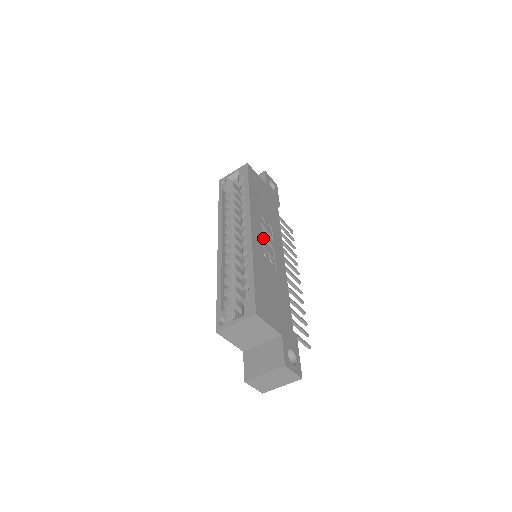
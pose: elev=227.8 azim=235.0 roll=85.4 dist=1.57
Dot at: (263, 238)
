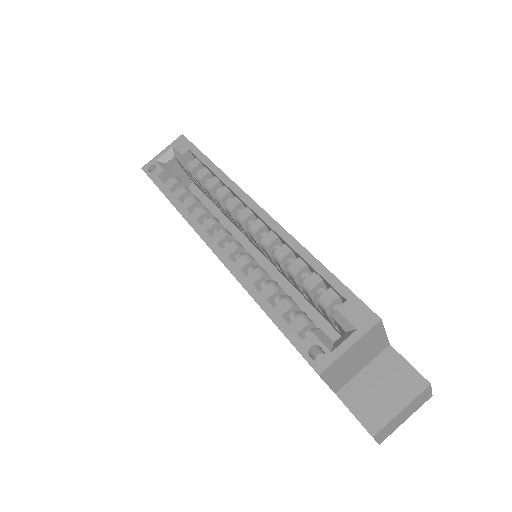
Dot at: occluded
